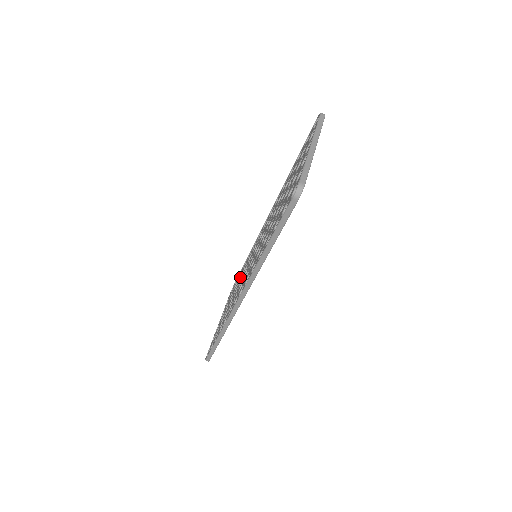
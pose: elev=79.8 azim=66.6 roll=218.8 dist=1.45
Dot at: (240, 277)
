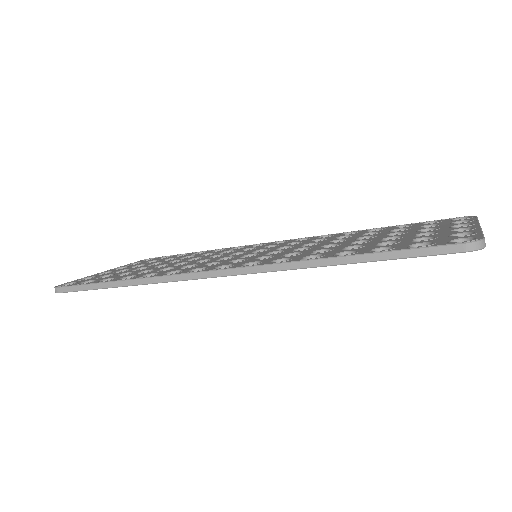
Dot at: (191, 257)
